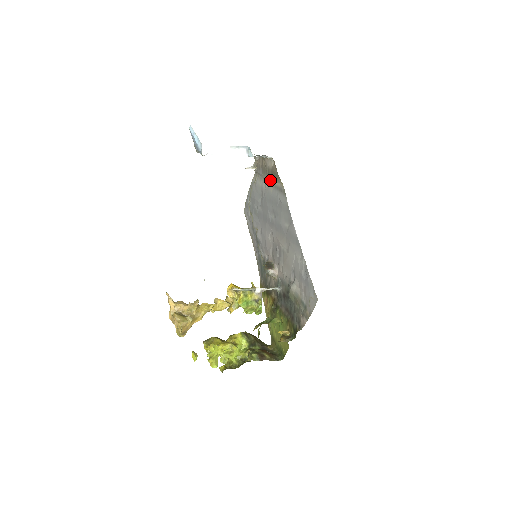
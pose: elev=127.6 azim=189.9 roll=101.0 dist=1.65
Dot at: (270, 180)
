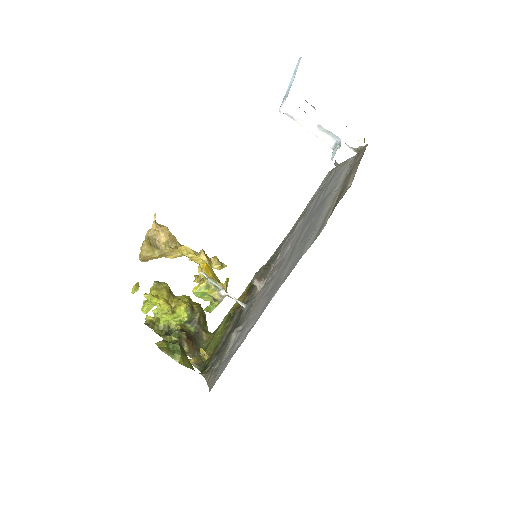
Dot at: (338, 194)
